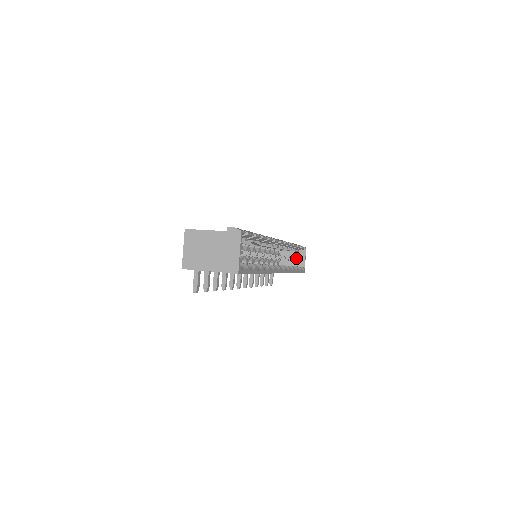
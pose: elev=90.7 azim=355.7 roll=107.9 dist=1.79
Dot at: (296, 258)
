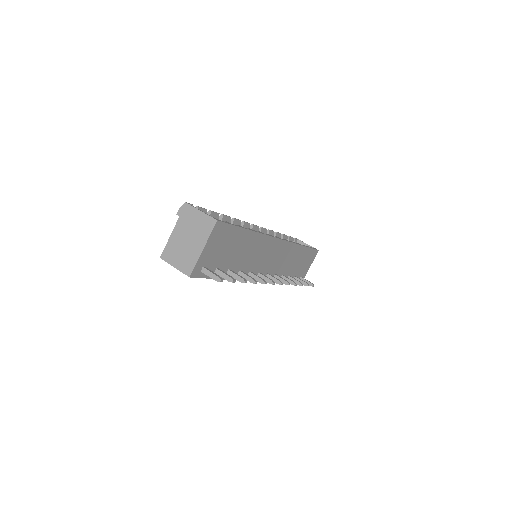
Dot at: occluded
